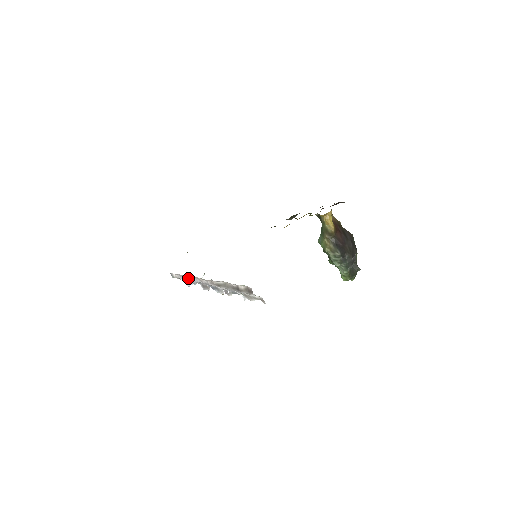
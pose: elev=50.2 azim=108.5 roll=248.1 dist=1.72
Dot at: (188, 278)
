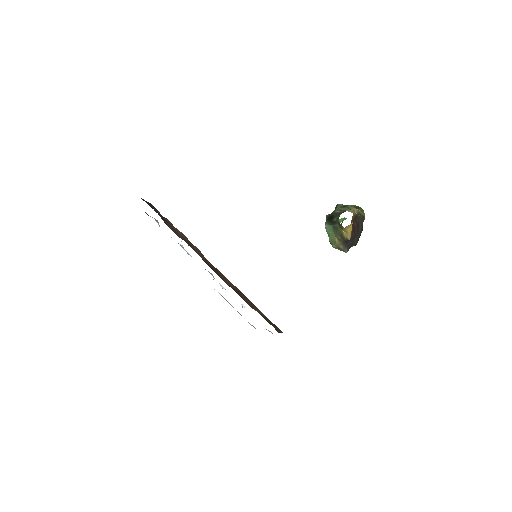
Dot at: occluded
